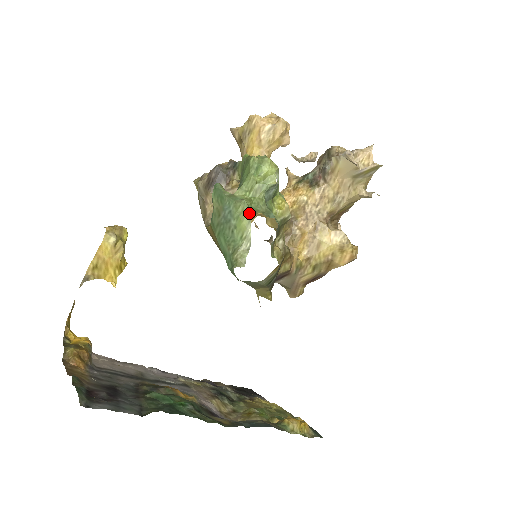
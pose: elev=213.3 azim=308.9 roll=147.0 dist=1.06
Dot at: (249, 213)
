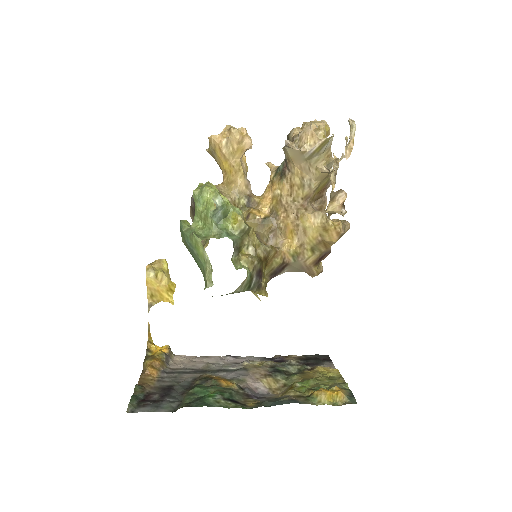
Dot at: (200, 242)
